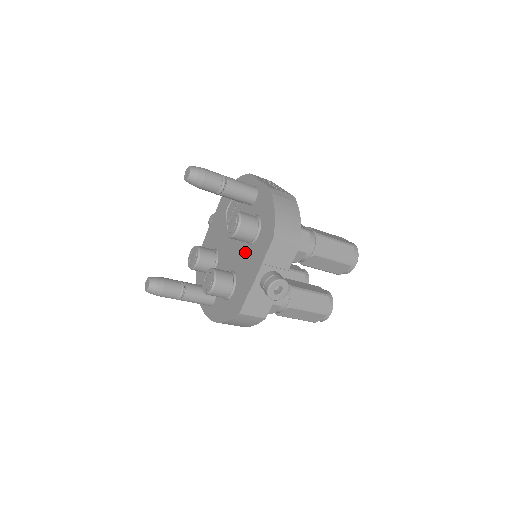
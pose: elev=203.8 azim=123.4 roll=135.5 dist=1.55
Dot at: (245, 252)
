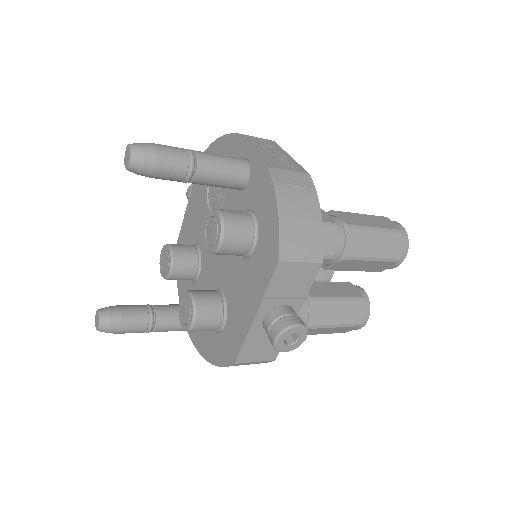
Dot at: (237, 268)
